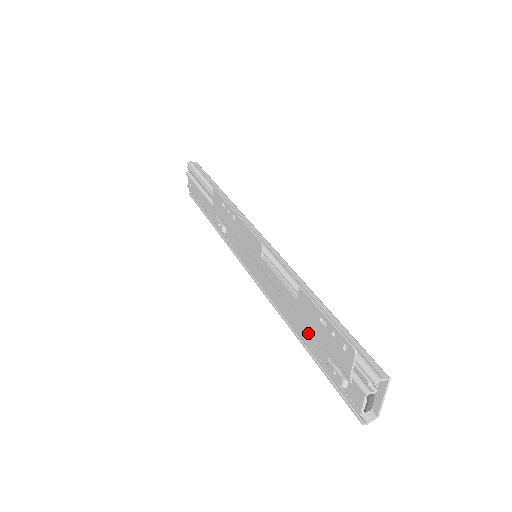
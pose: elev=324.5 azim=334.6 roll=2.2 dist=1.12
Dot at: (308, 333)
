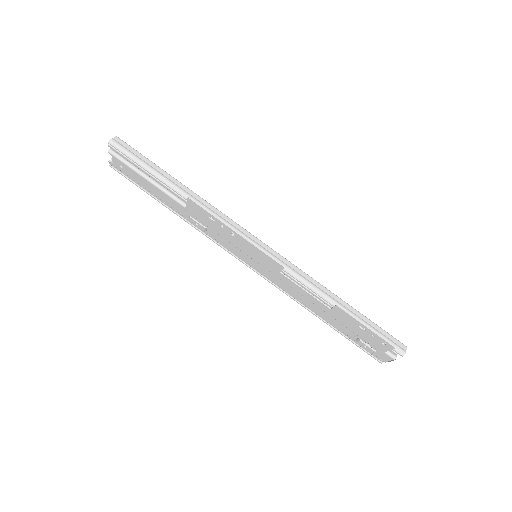
Dot at: (337, 323)
